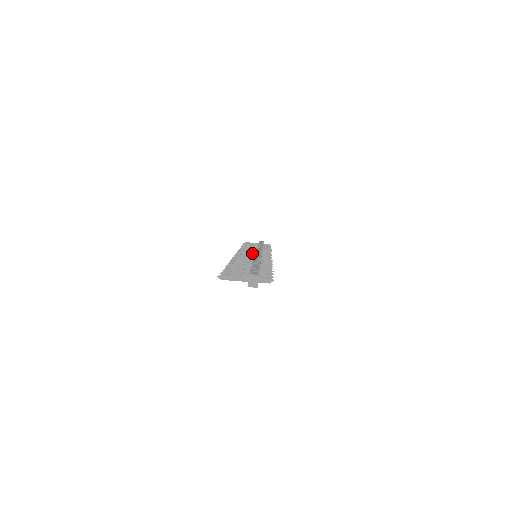
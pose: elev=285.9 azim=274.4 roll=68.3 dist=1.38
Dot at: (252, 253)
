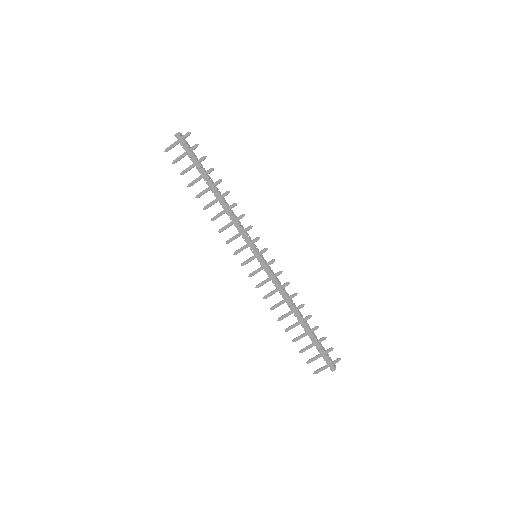
Dot at: occluded
